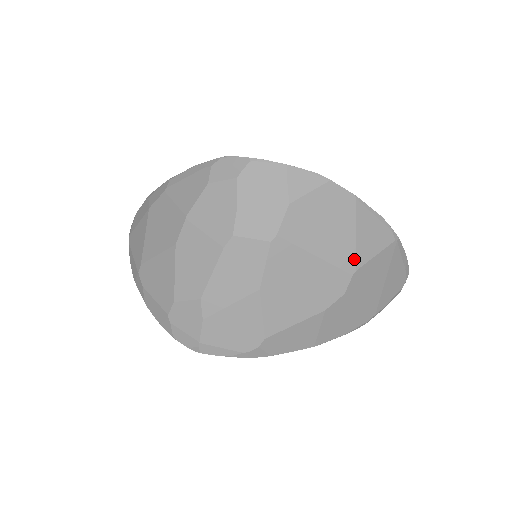
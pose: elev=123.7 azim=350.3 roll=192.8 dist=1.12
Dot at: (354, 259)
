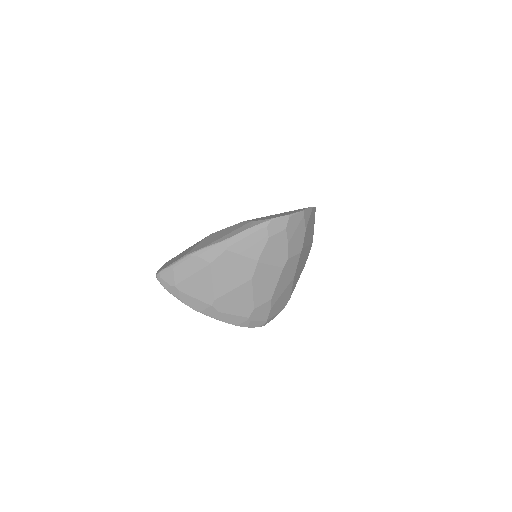
Dot at: occluded
